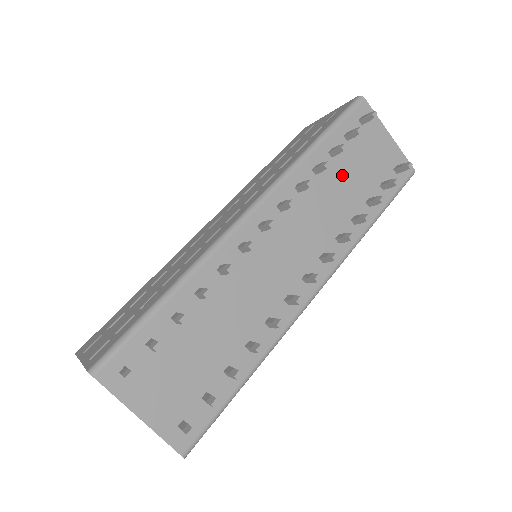
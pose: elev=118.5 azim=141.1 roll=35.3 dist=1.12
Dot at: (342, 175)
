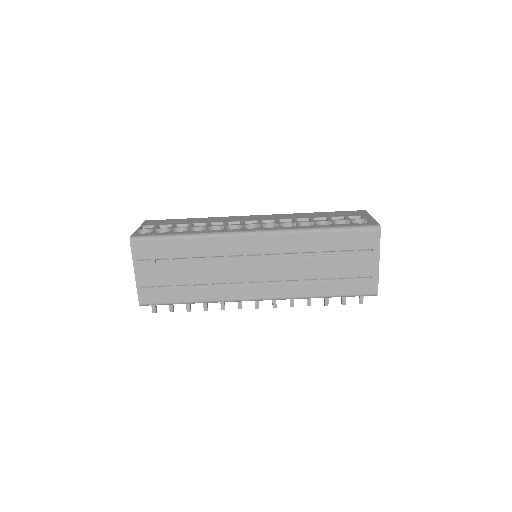
Dot at: occluded
